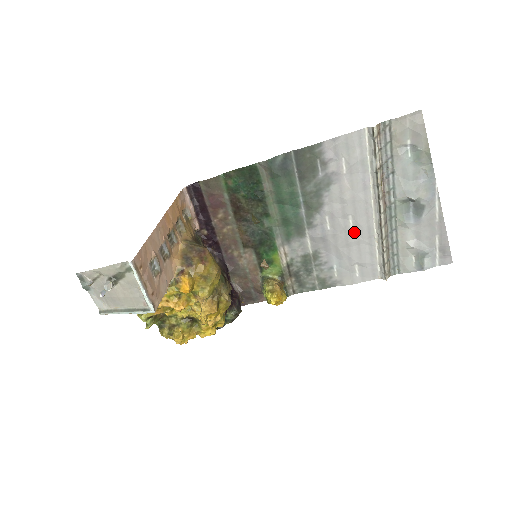
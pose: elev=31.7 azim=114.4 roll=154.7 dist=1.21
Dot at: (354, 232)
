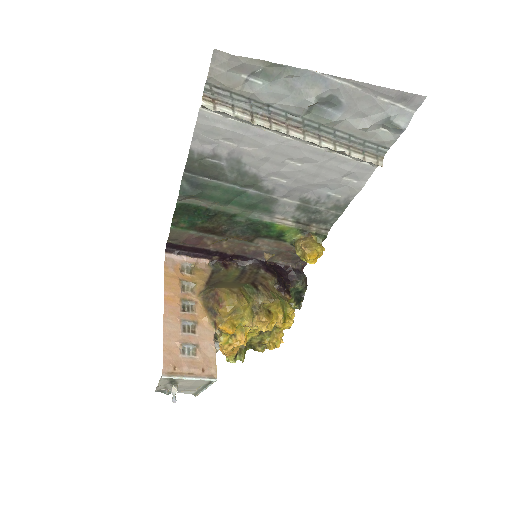
Dot at: (306, 165)
